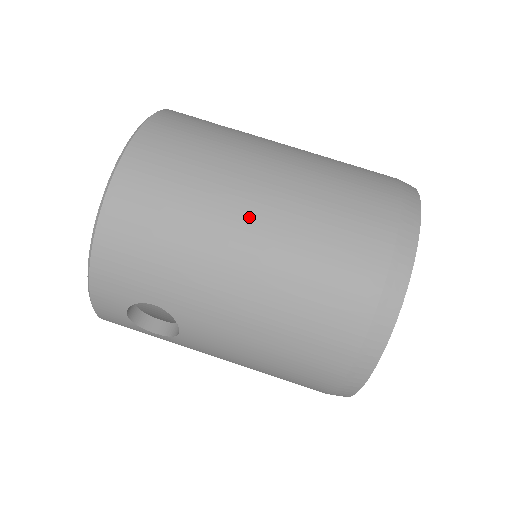
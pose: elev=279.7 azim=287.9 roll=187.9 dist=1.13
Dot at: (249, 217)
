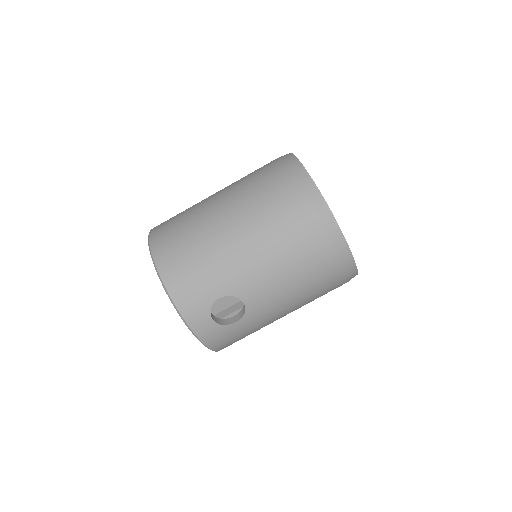
Dot at: (223, 219)
